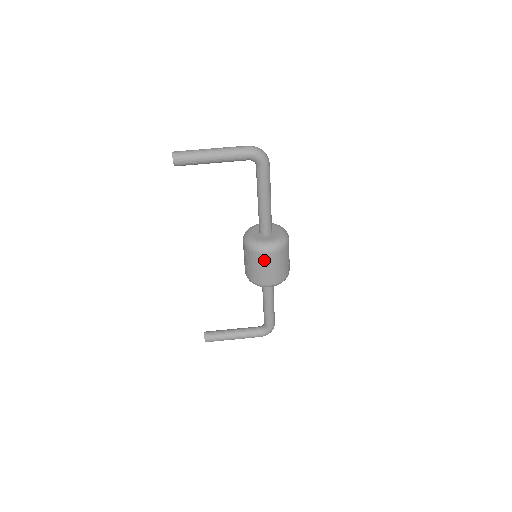
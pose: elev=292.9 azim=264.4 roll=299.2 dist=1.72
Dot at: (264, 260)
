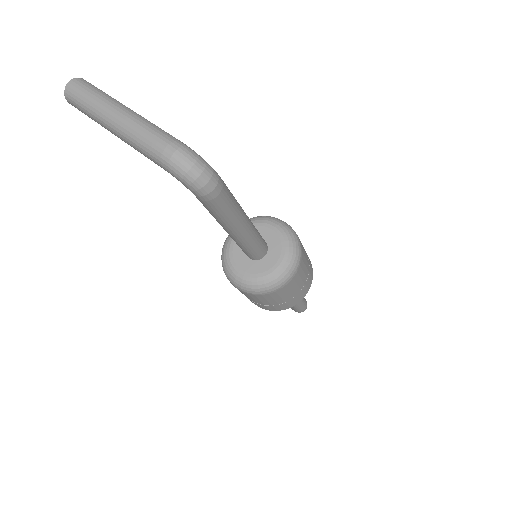
Dot at: occluded
